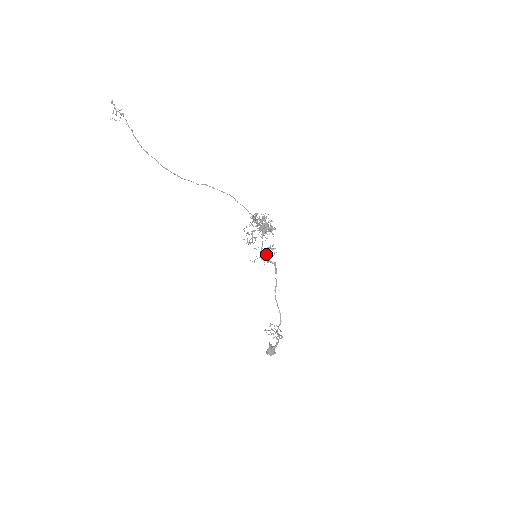
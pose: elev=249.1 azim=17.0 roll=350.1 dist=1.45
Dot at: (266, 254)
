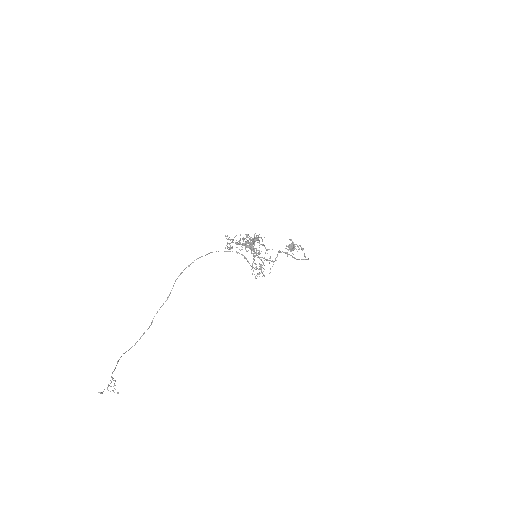
Dot at: occluded
